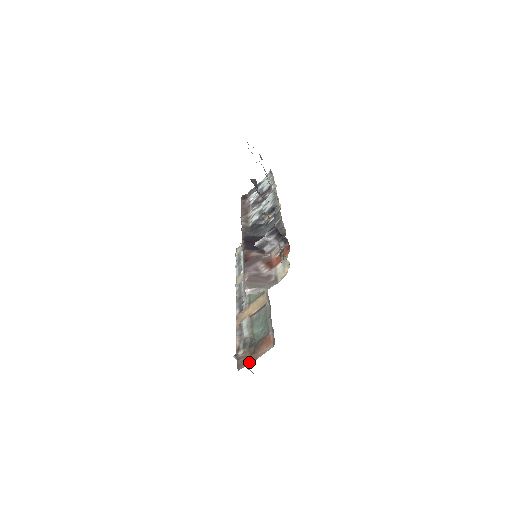
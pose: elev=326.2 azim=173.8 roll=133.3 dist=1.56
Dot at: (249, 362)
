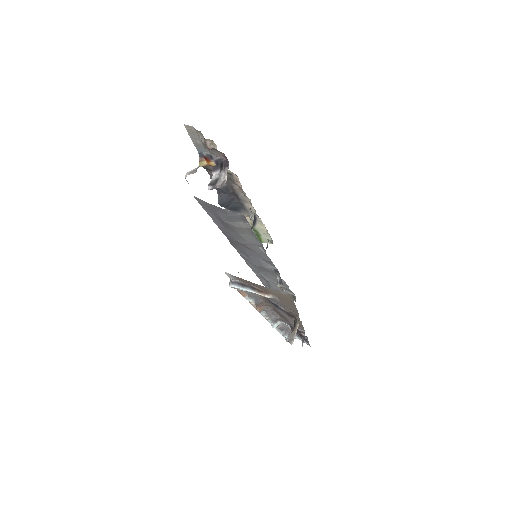
Dot at: occluded
